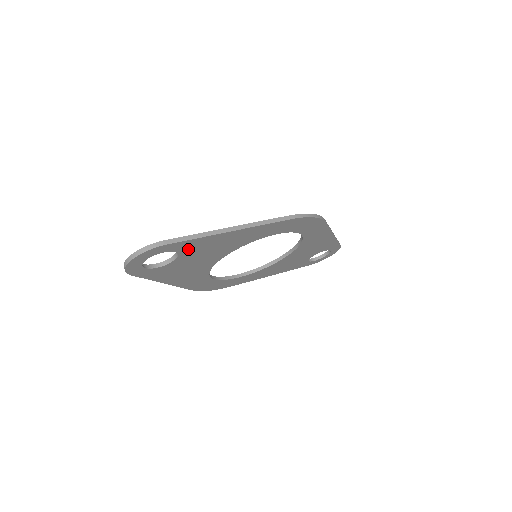
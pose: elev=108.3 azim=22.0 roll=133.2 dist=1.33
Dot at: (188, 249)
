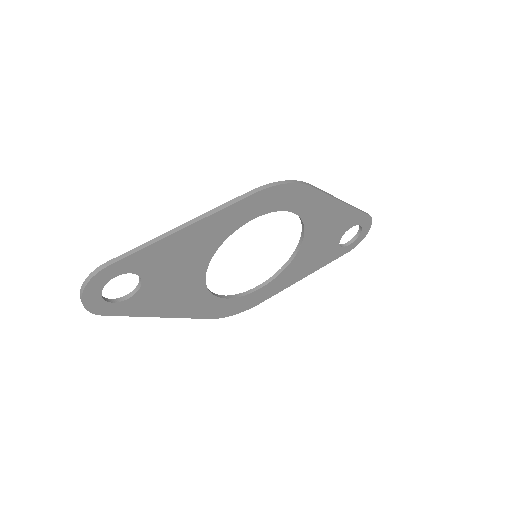
Dot at: (146, 266)
